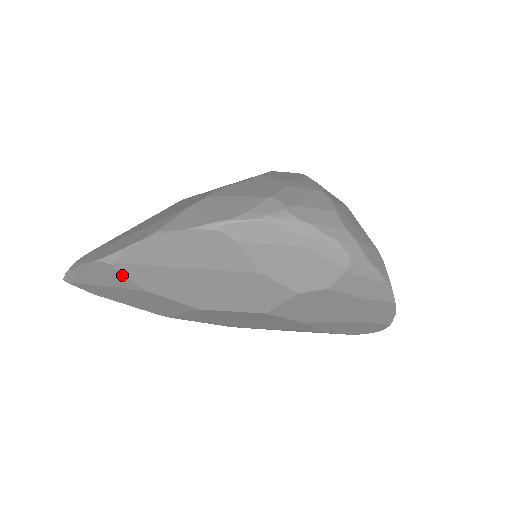
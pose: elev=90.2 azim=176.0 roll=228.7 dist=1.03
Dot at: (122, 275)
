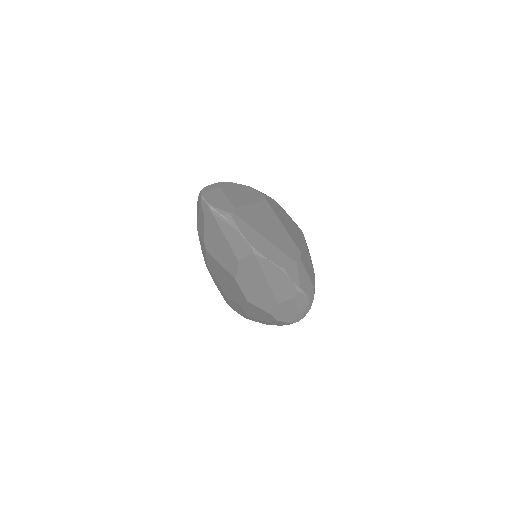
Dot at: (246, 255)
